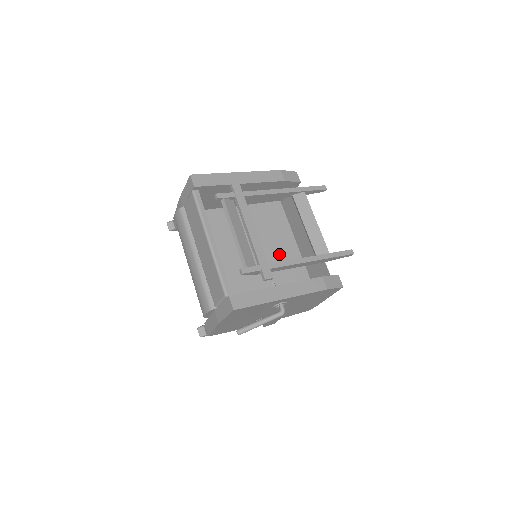
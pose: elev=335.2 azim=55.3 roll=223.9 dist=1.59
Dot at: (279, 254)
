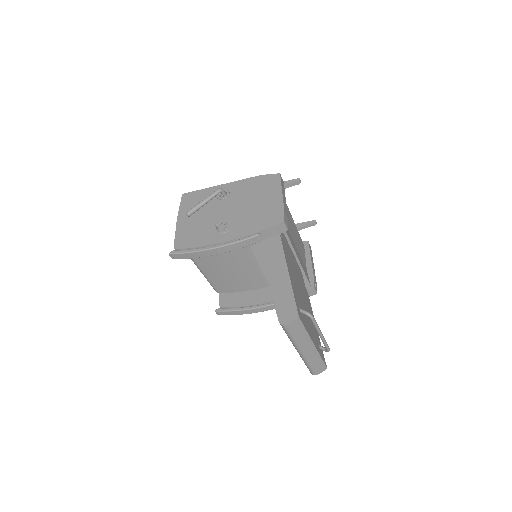
Dot at: occluded
